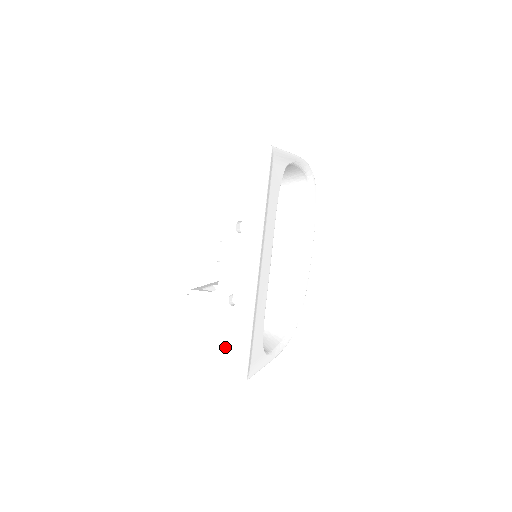
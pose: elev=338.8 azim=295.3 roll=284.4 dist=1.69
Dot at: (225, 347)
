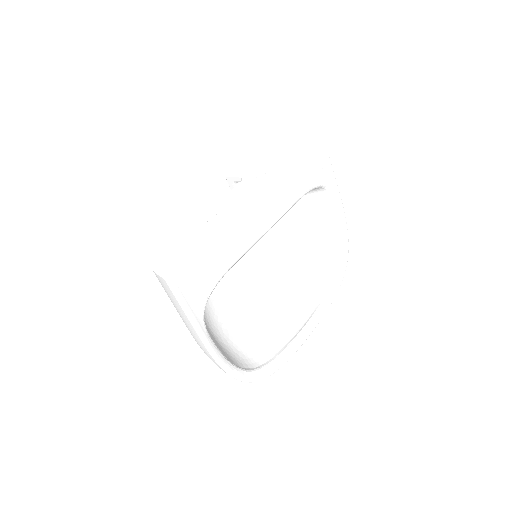
Dot at: (171, 251)
